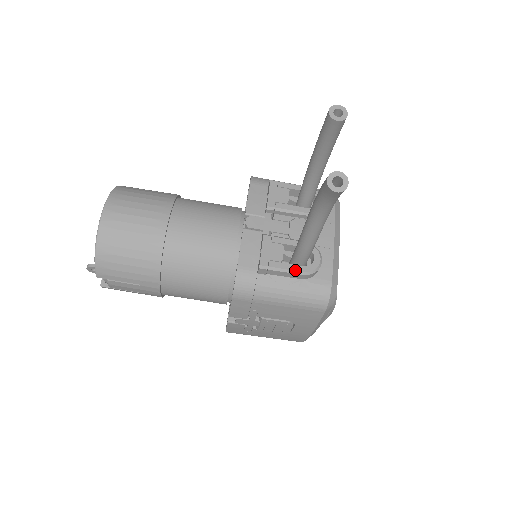
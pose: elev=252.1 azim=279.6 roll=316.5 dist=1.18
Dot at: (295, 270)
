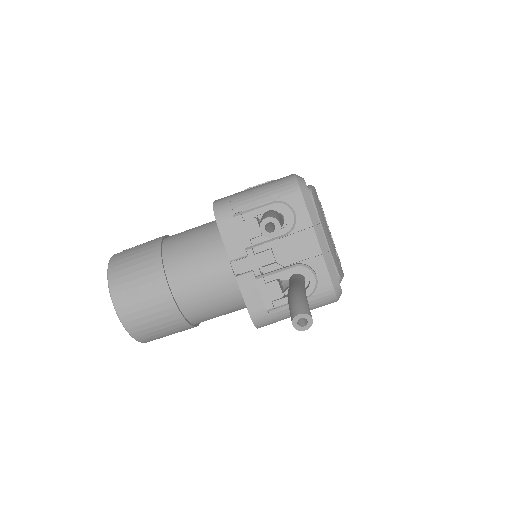
Dot at: occluded
